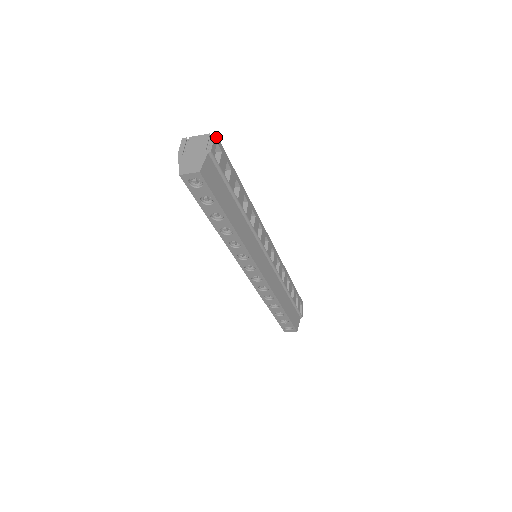
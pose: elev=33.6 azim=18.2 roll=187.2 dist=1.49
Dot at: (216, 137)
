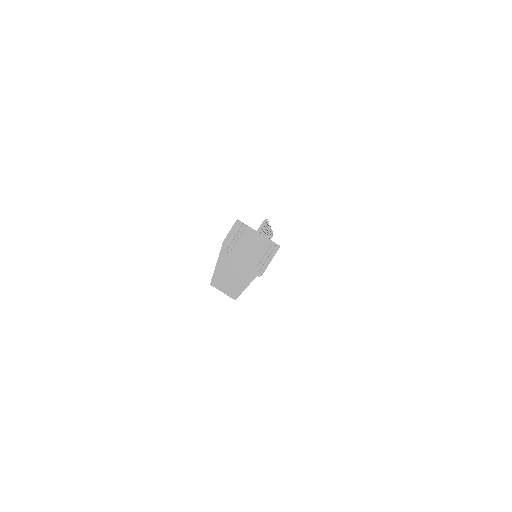
Dot at: (278, 249)
